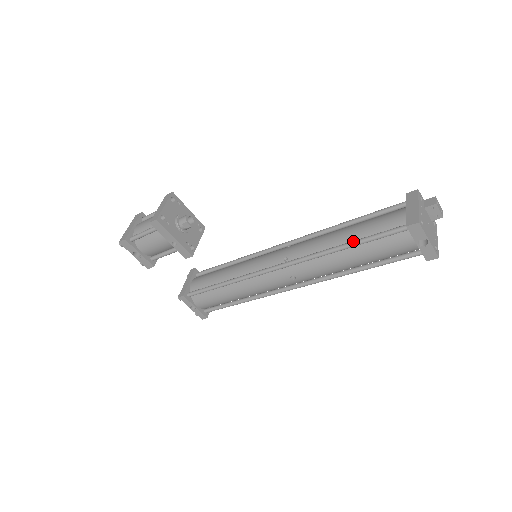
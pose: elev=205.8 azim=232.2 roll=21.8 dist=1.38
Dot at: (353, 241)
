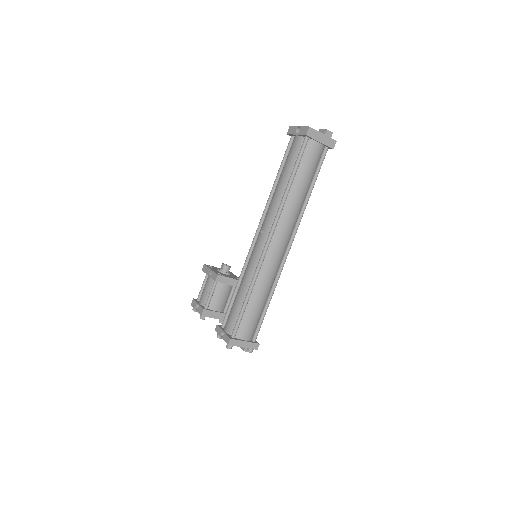
Dot at: (278, 174)
